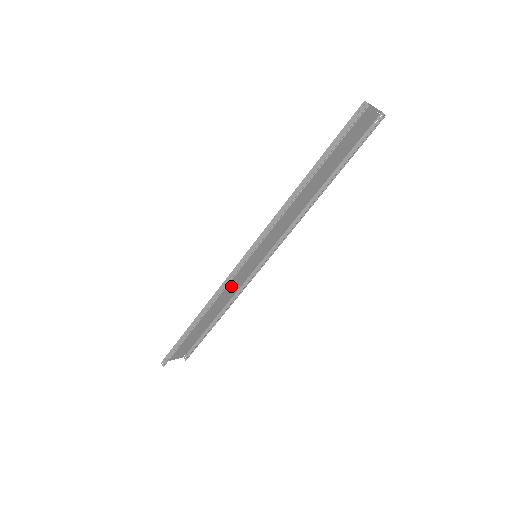
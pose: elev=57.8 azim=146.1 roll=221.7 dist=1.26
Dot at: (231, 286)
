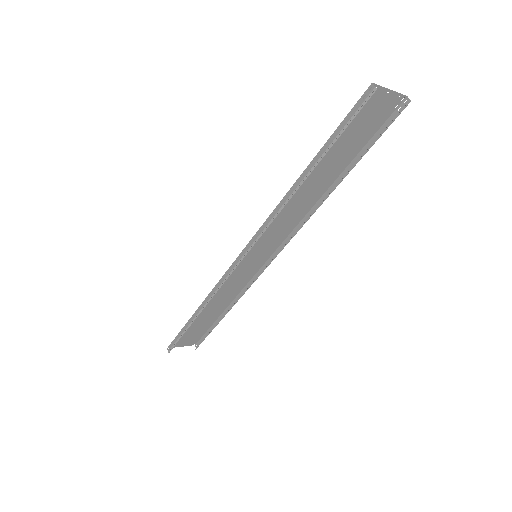
Dot at: (232, 284)
